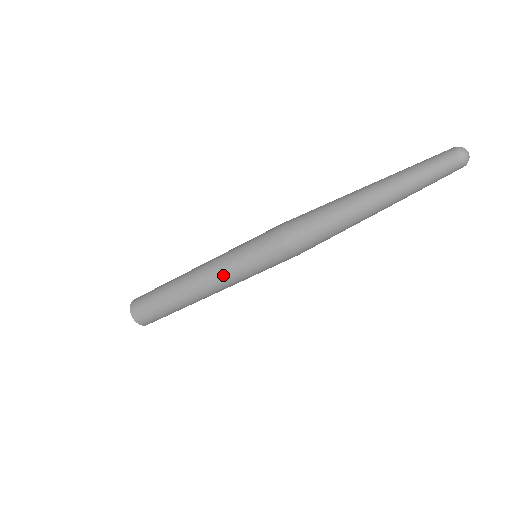
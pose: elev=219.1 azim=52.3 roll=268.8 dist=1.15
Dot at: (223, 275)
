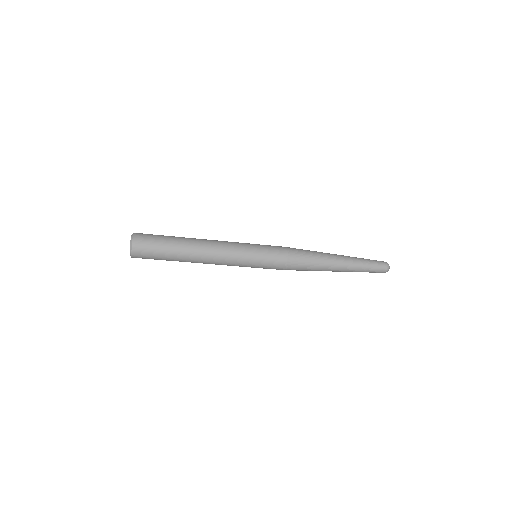
Dot at: occluded
